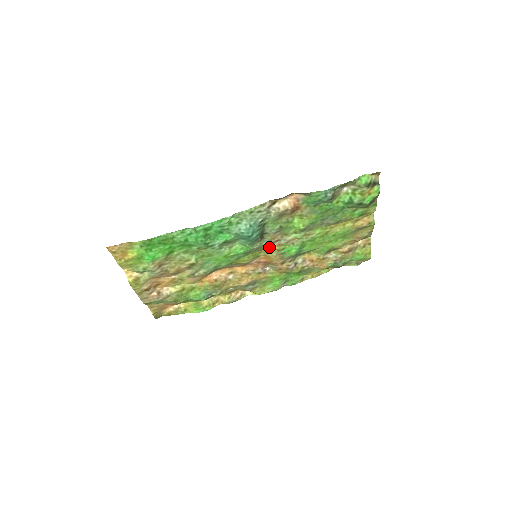
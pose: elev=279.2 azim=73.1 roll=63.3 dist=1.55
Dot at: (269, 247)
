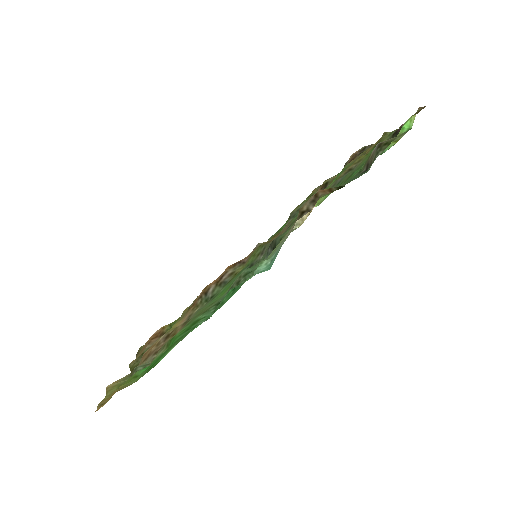
Dot at: (271, 240)
